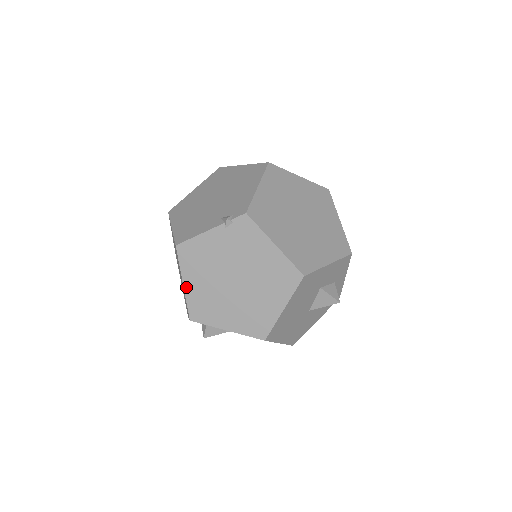
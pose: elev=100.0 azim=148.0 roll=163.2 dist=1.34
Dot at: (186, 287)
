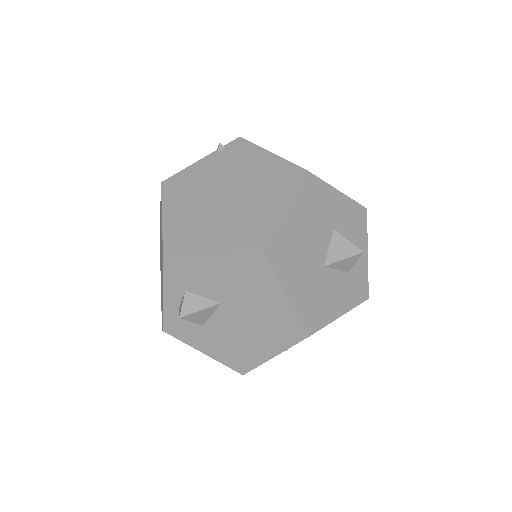
Dot at: (165, 218)
